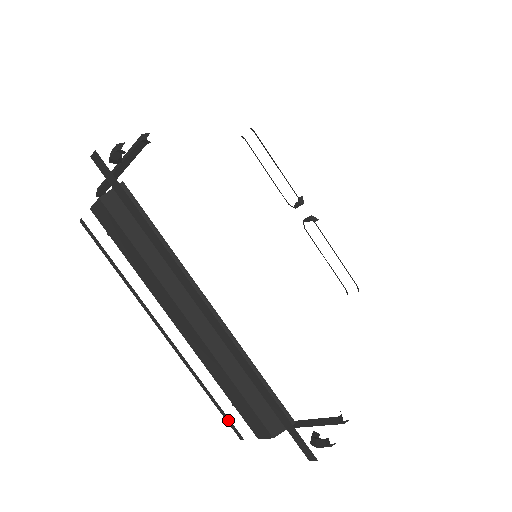
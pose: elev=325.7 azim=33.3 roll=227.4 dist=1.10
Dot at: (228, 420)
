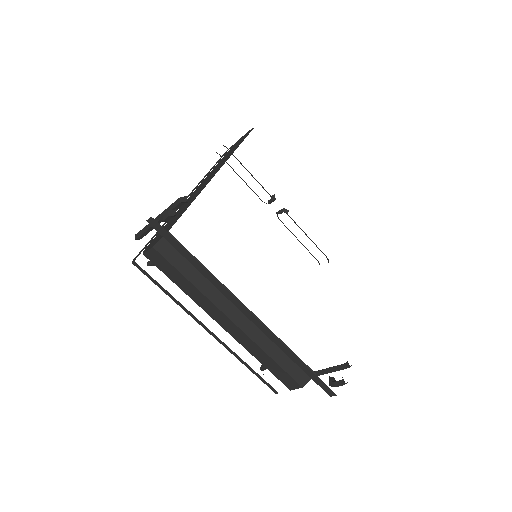
Dot at: (265, 382)
